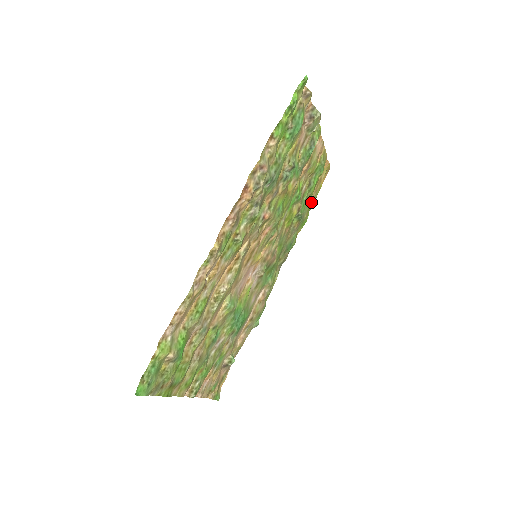
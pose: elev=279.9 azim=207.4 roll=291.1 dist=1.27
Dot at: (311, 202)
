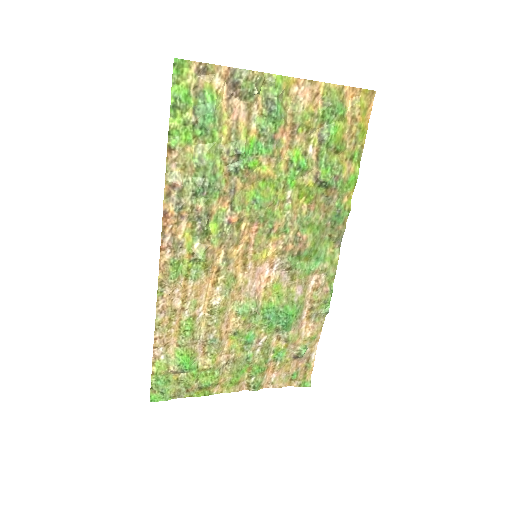
Dot at: (354, 151)
